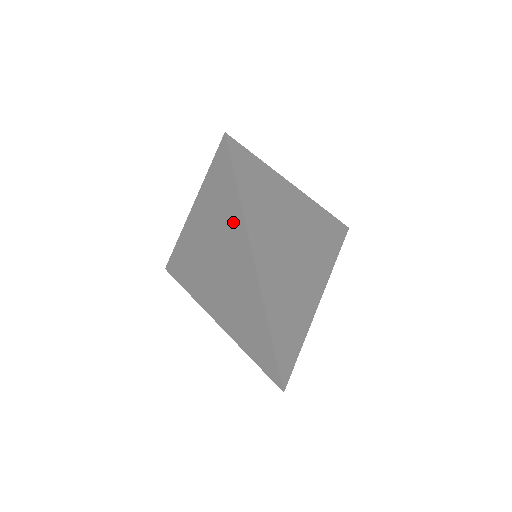
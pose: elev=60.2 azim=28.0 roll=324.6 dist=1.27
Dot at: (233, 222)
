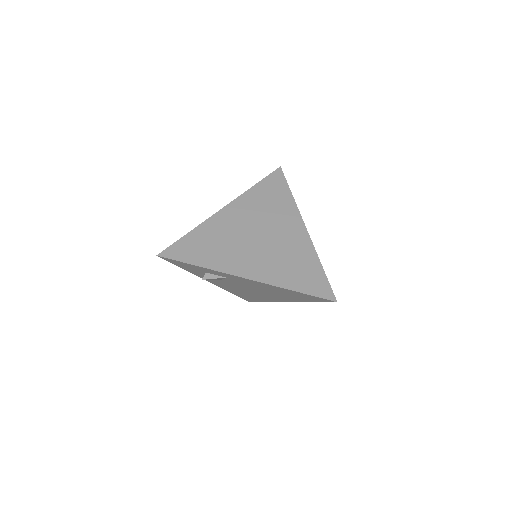
Dot at: (284, 206)
